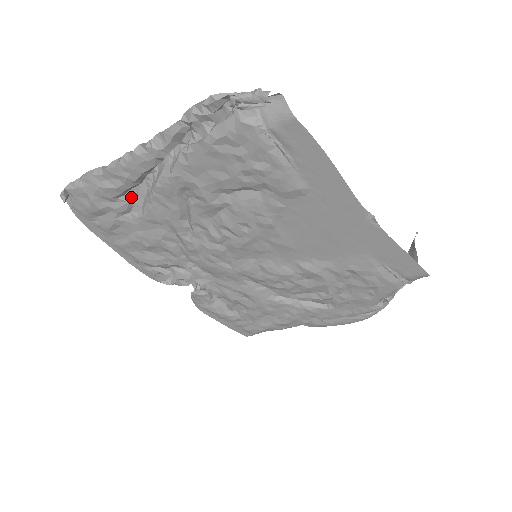
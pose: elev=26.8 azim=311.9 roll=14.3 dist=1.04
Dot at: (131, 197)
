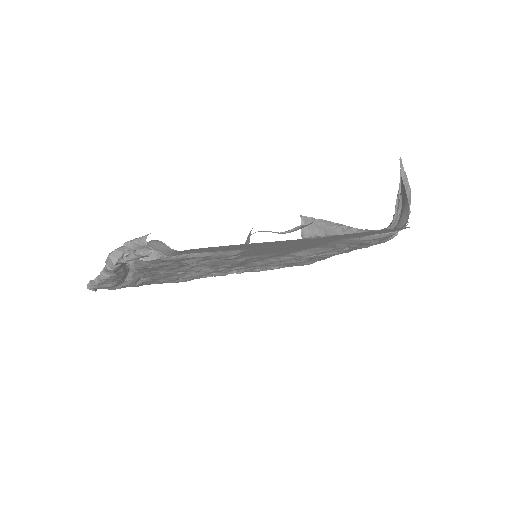
Dot at: (131, 276)
